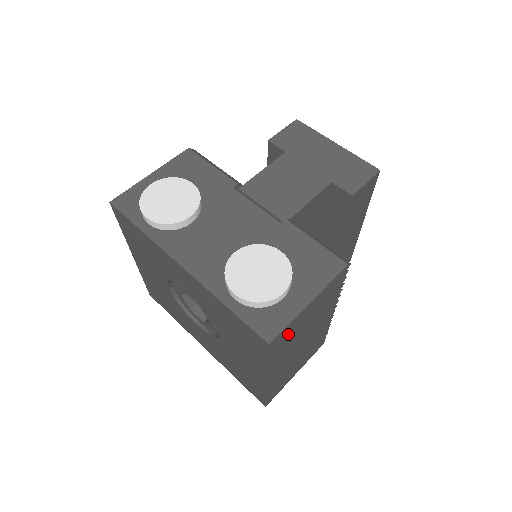
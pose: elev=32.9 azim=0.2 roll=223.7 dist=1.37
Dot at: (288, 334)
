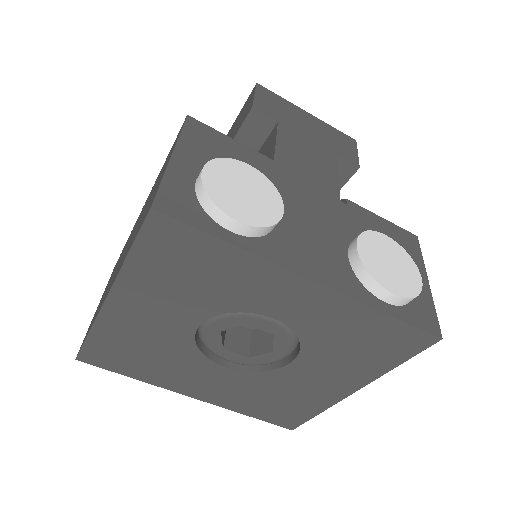
Dot at: occluded
